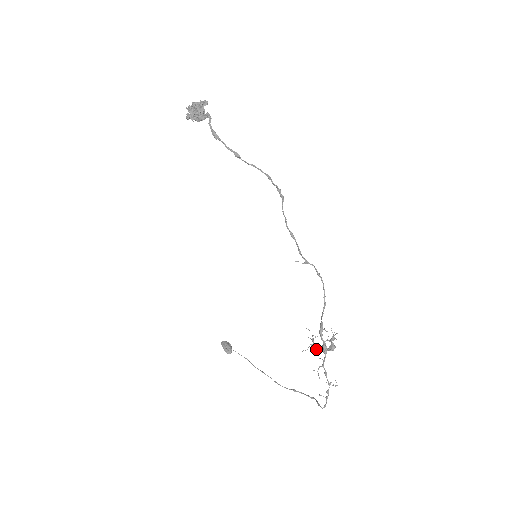
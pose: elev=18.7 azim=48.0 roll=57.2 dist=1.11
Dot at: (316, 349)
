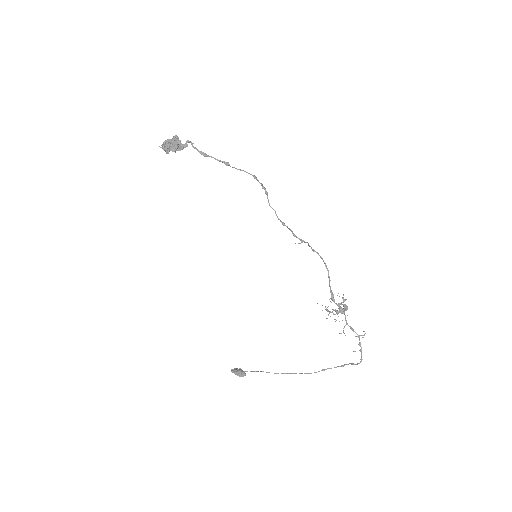
Dot at: (335, 314)
